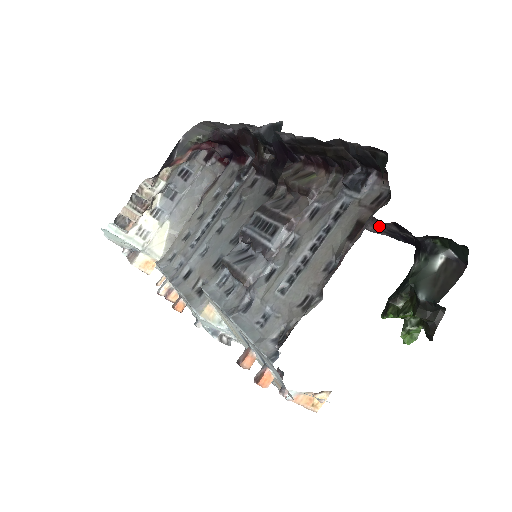
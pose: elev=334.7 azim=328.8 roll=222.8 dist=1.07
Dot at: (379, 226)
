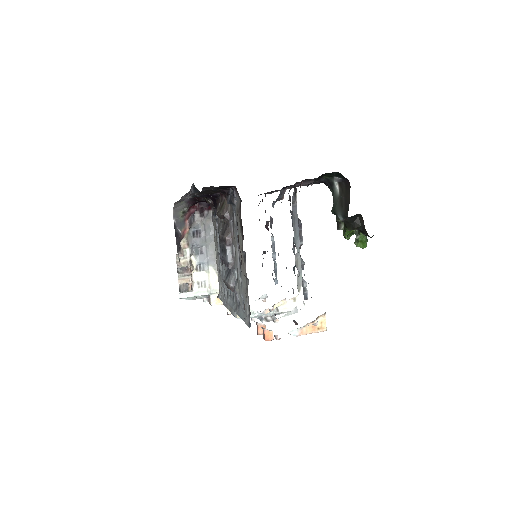
Dot at: (310, 181)
